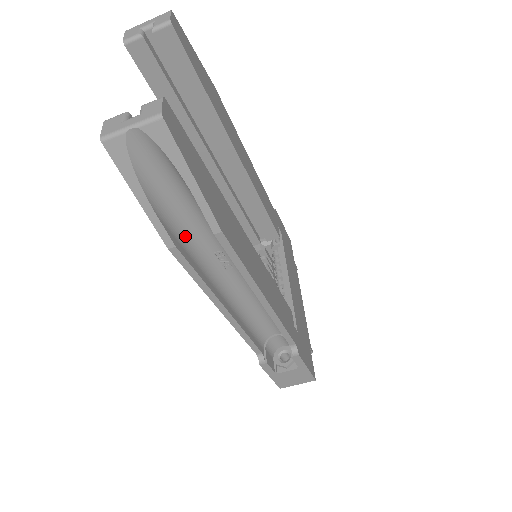
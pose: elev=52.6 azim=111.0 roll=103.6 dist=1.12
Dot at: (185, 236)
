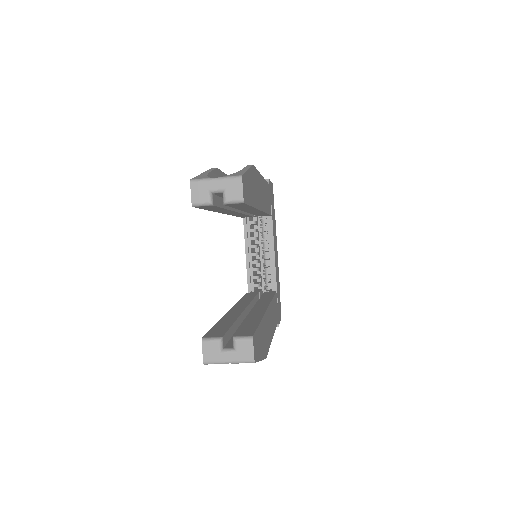
Dot at: occluded
